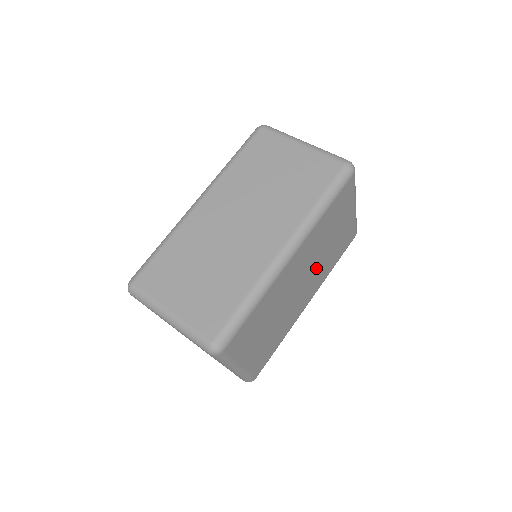
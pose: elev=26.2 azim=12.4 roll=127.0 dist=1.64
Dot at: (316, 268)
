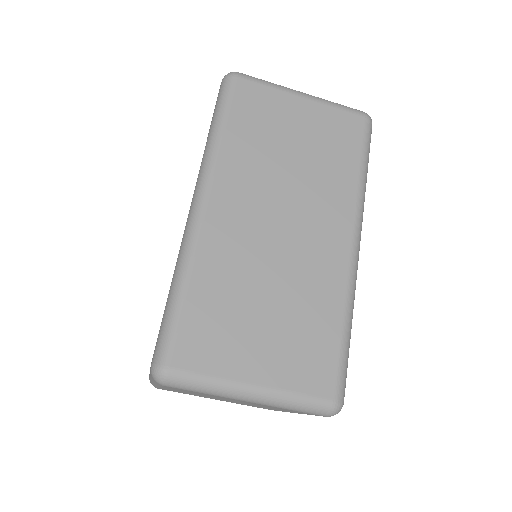
Dot at: occluded
